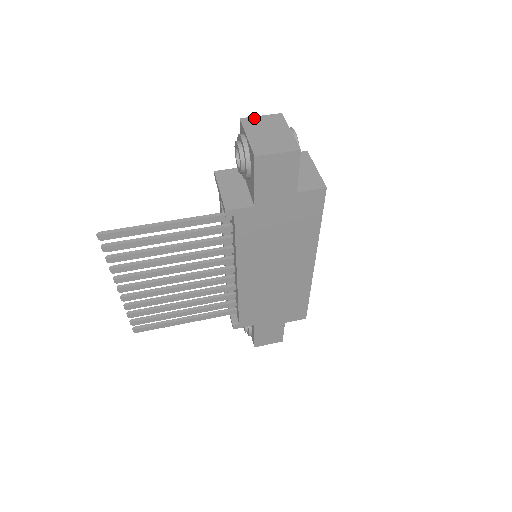
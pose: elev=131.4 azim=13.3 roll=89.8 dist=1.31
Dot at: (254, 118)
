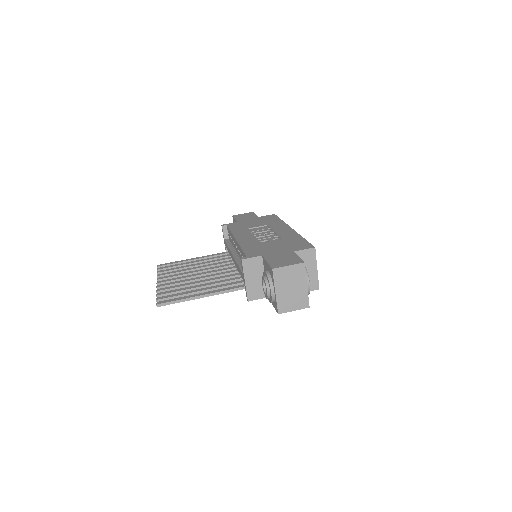
Dot at: (283, 269)
